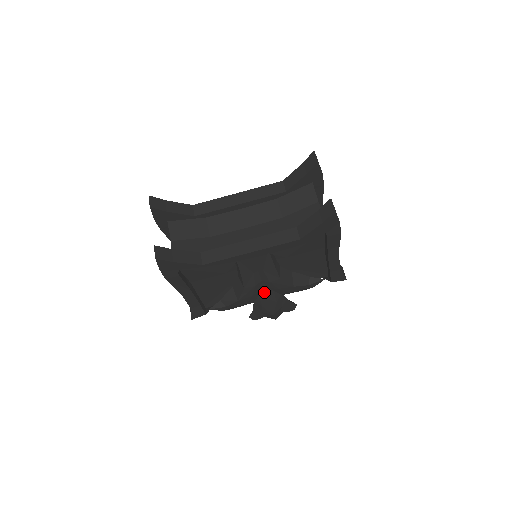
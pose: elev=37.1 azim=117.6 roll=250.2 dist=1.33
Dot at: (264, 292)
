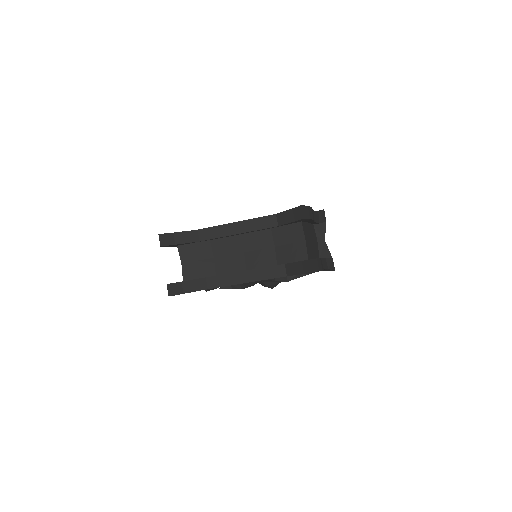
Dot at: (263, 283)
